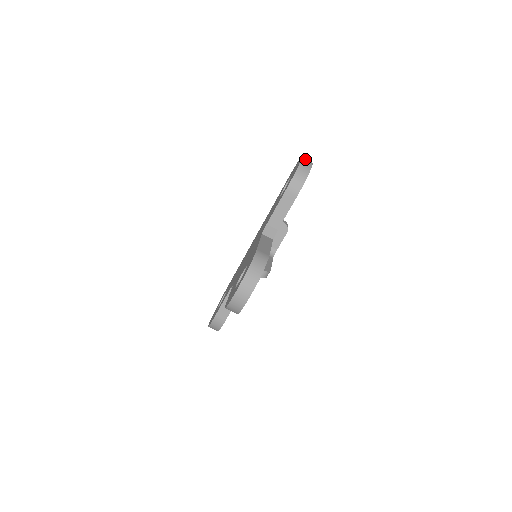
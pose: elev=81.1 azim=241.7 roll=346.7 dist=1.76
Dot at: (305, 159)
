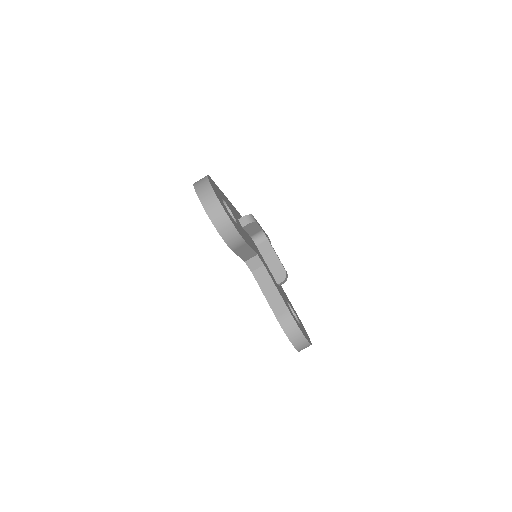
Dot at: (207, 204)
